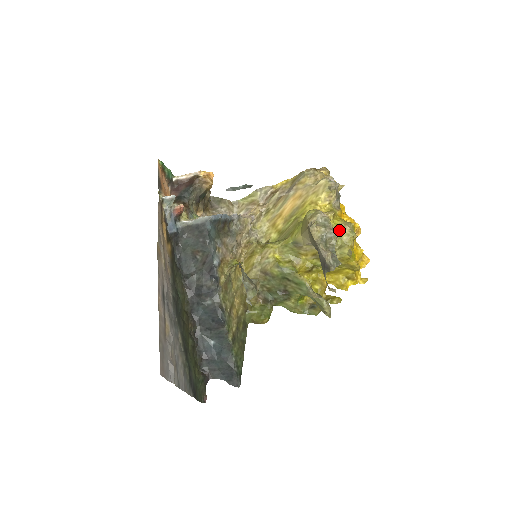
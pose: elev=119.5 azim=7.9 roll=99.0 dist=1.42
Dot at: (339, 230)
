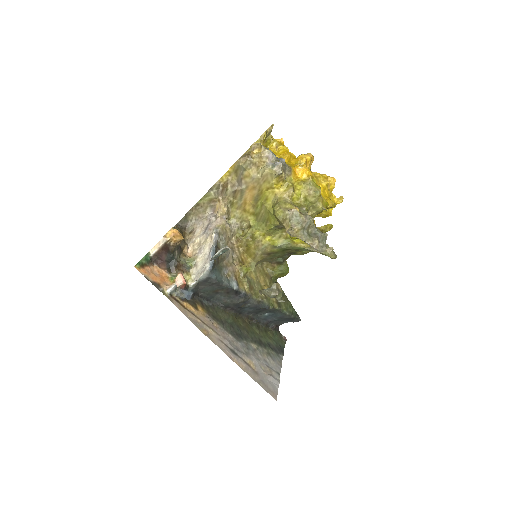
Dot at: (305, 199)
